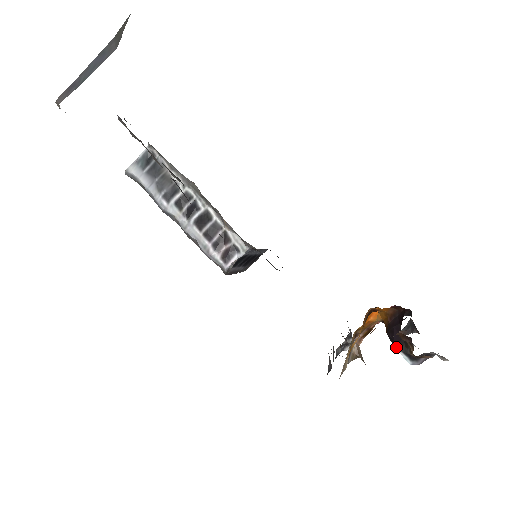
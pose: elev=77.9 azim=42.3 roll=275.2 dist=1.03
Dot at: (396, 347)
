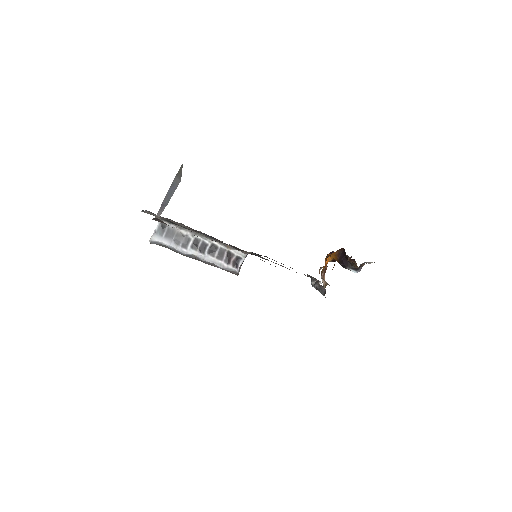
Dot at: (347, 268)
